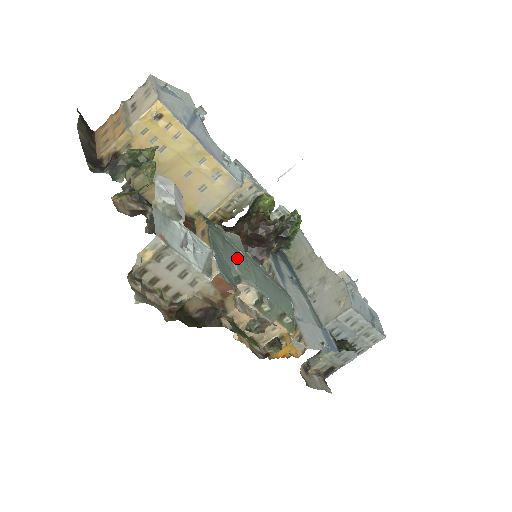
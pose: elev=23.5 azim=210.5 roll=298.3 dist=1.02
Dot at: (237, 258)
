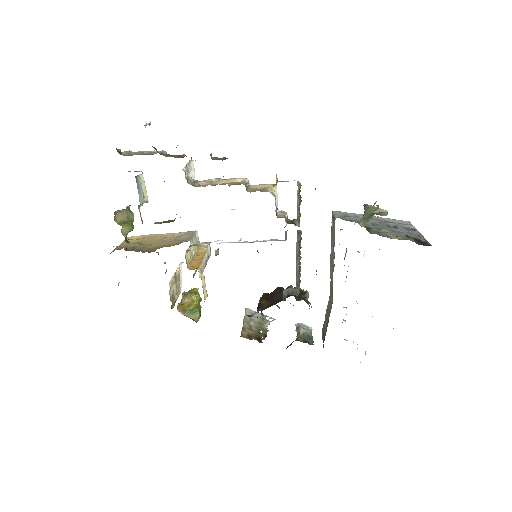
Dot at: occluded
